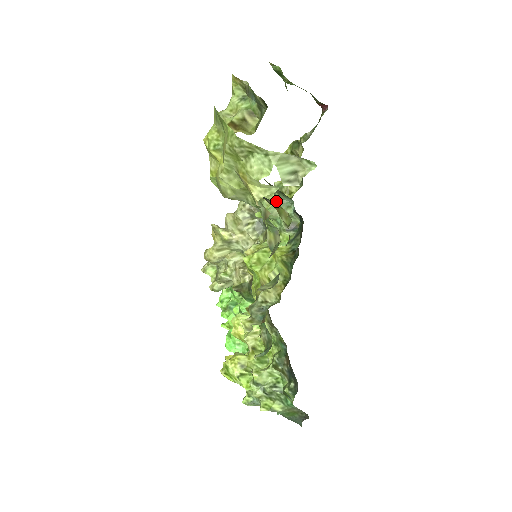
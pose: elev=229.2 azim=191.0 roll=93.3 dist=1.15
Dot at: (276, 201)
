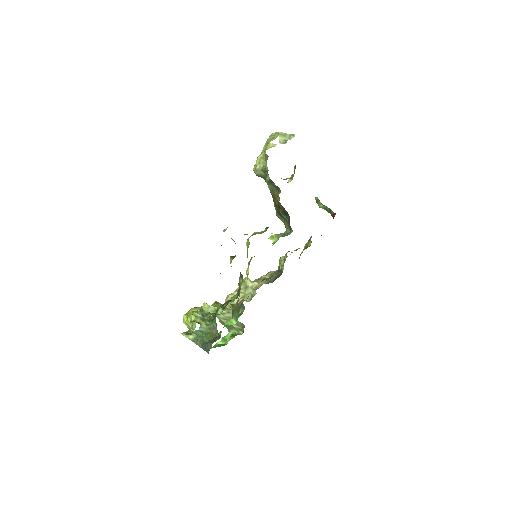
Dot at: (284, 232)
